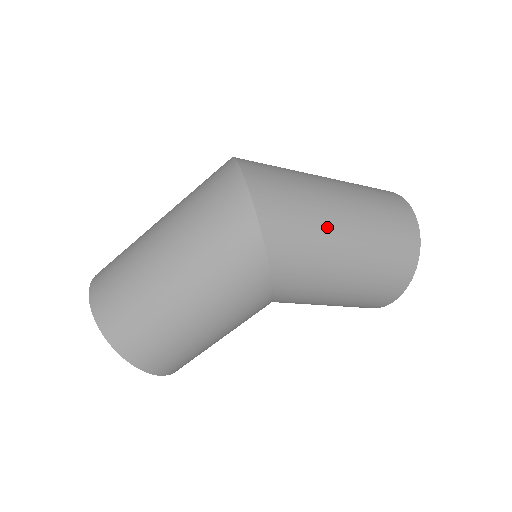
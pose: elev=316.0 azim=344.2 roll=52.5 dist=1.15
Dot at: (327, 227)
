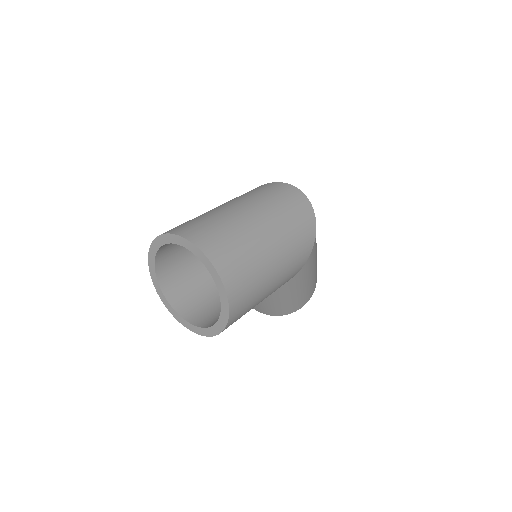
Dot at: occluded
